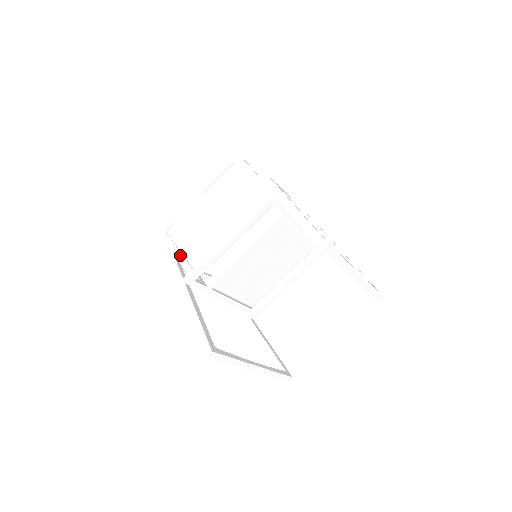
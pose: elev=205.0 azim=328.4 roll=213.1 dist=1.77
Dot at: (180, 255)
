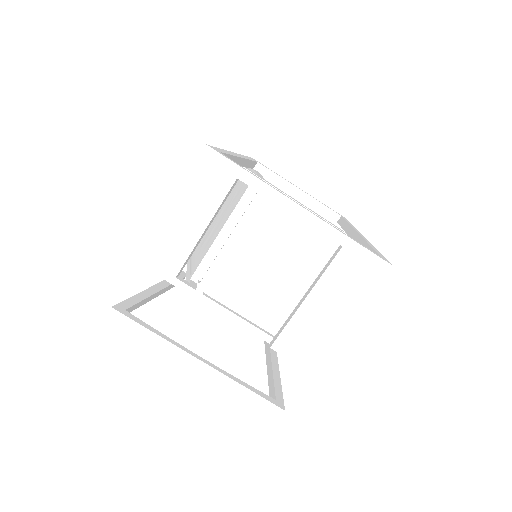
Dot at: (189, 268)
